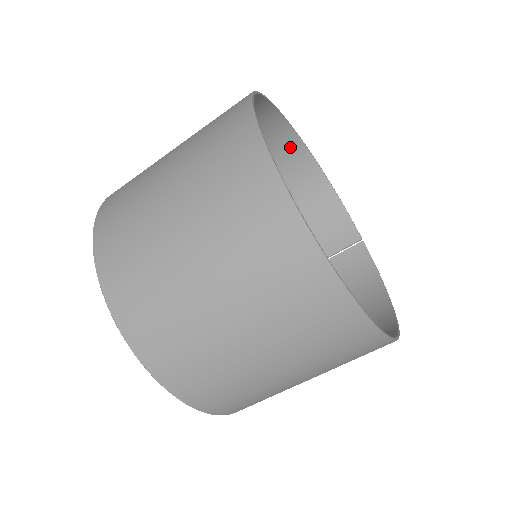
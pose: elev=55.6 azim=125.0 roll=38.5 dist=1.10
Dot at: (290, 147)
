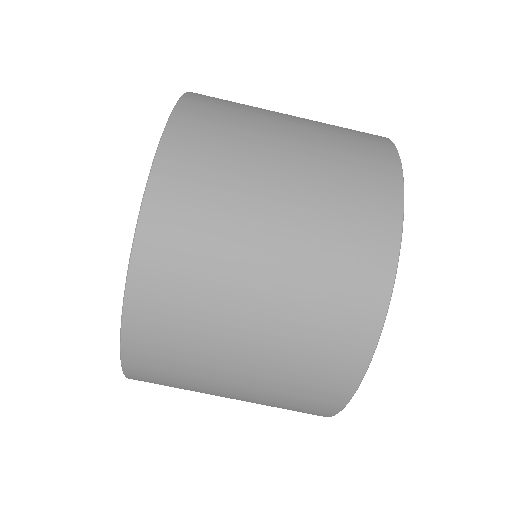
Dot at: occluded
